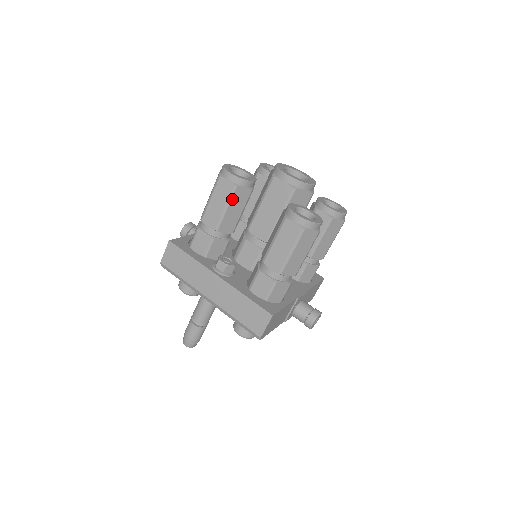
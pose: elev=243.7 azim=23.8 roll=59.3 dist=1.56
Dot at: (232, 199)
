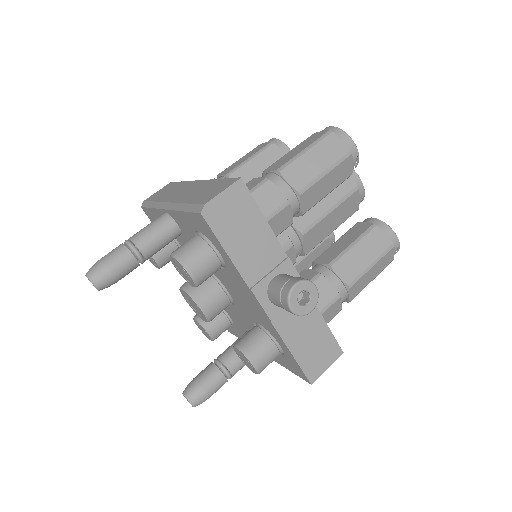
Dot at: (262, 153)
